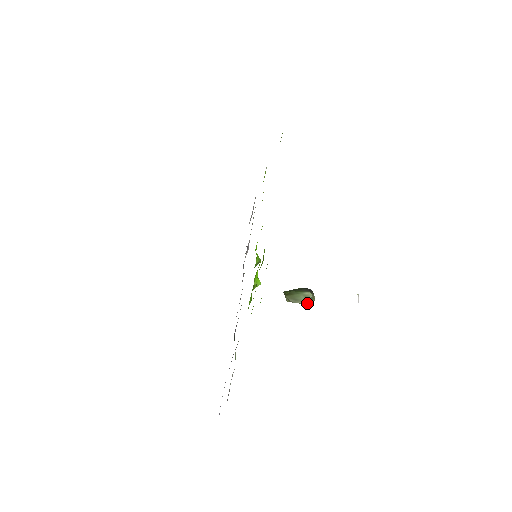
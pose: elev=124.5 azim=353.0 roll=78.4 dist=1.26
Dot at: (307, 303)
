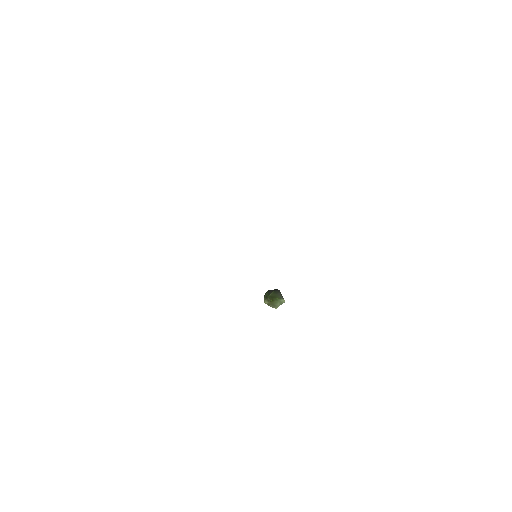
Dot at: occluded
